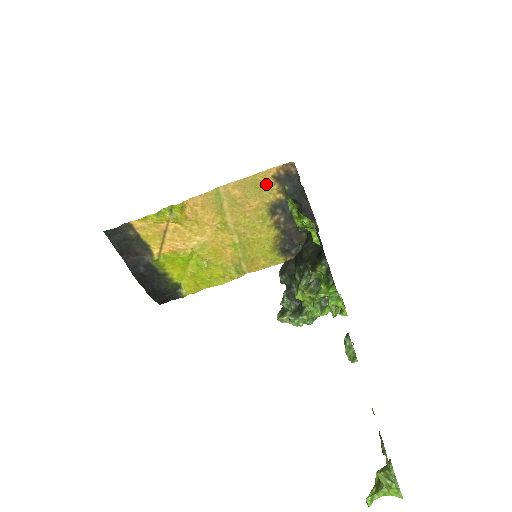
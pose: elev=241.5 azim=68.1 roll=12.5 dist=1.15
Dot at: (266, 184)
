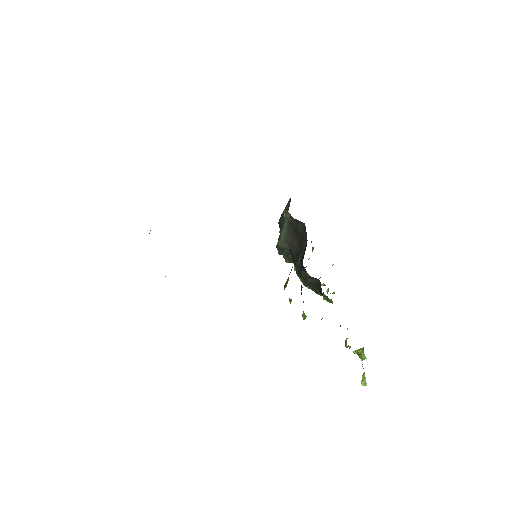
Dot at: occluded
